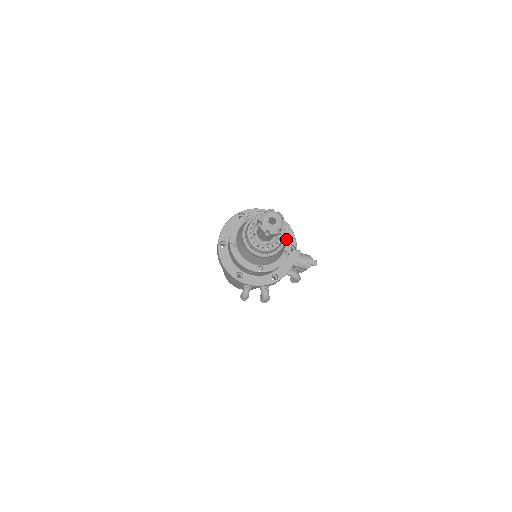
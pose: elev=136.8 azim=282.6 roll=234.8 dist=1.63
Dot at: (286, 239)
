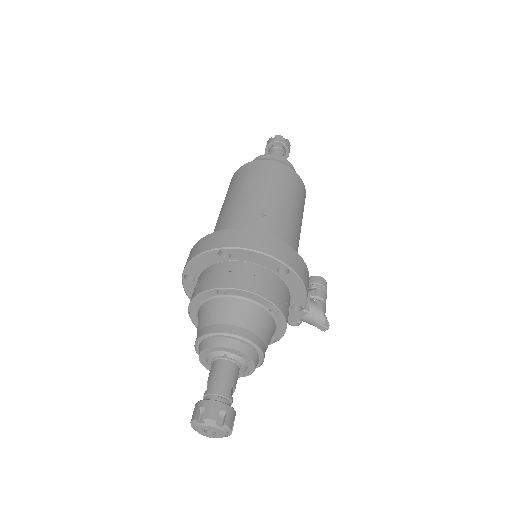
Dot at: (278, 328)
